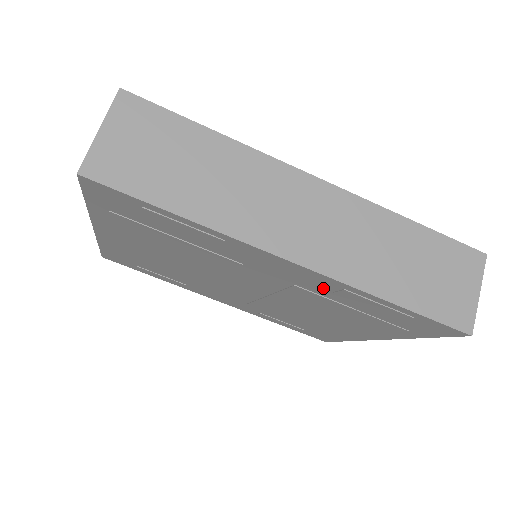
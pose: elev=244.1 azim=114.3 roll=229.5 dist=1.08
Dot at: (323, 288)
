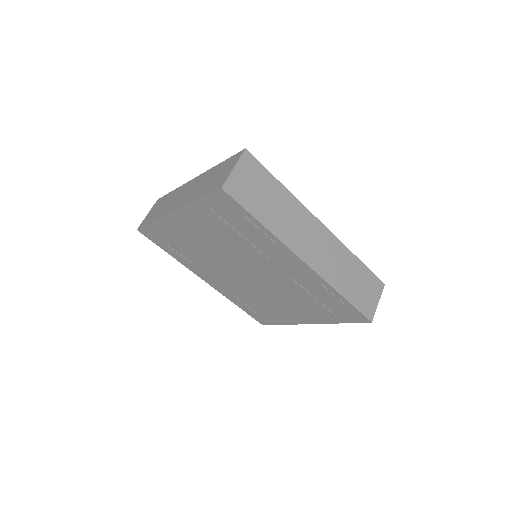
Dot at: (308, 281)
